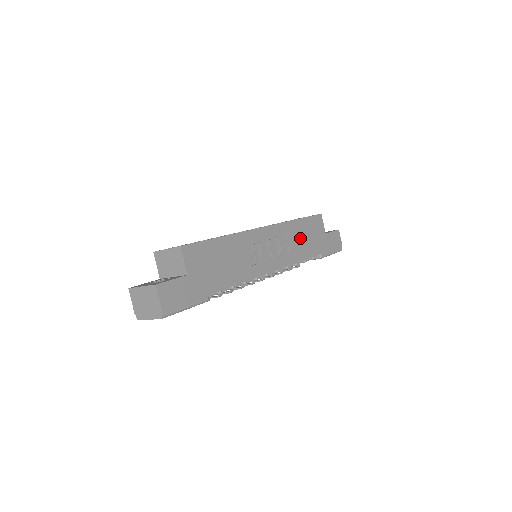
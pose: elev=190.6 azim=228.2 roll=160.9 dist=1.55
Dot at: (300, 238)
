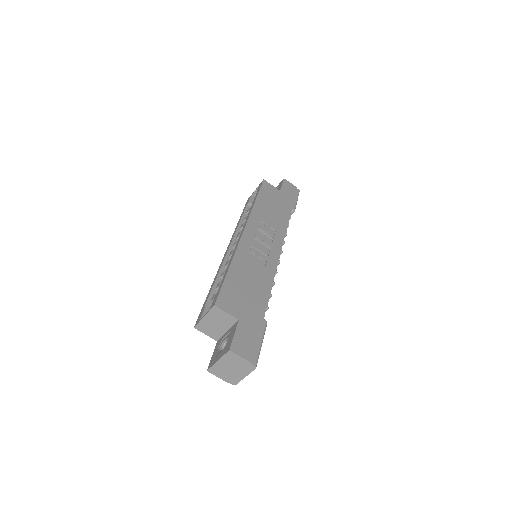
Dot at: (270, 212)
